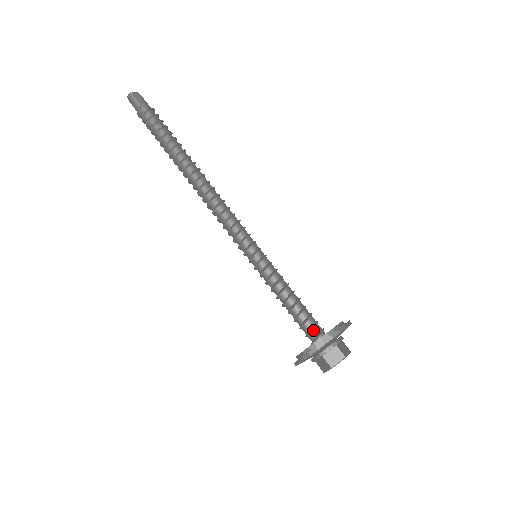
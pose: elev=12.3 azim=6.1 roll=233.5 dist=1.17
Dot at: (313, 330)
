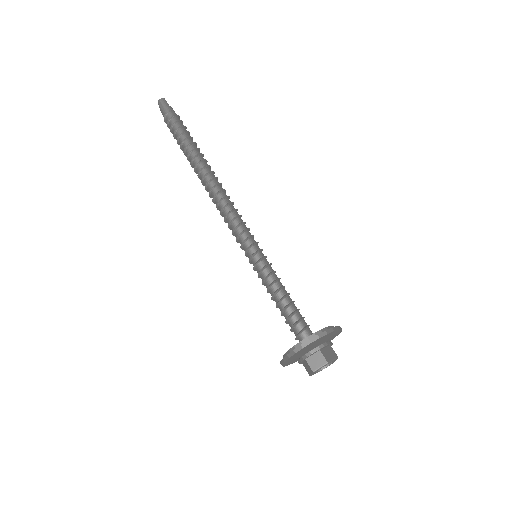
Dot at: (308, 329)
